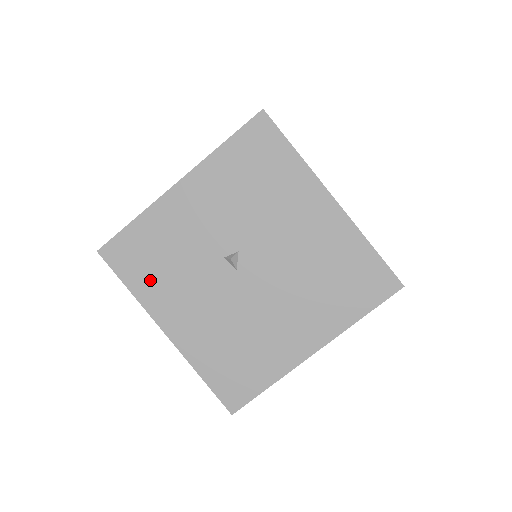
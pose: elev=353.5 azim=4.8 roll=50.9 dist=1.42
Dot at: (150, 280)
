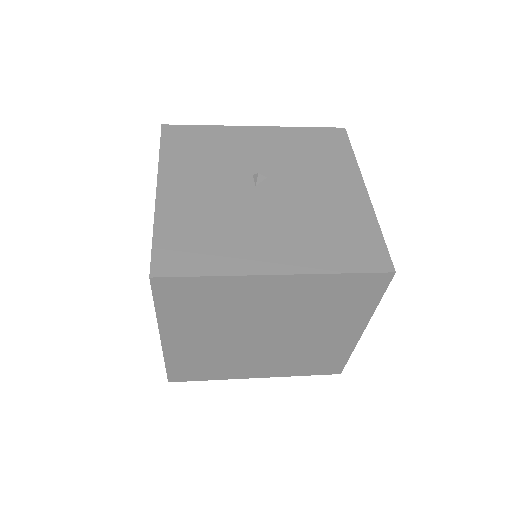
Dot at: (182, 156)
